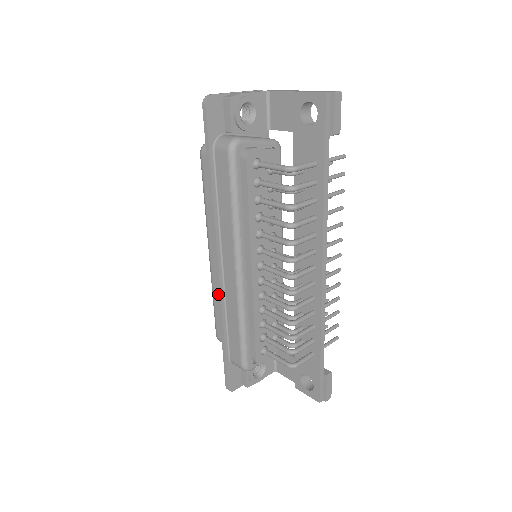
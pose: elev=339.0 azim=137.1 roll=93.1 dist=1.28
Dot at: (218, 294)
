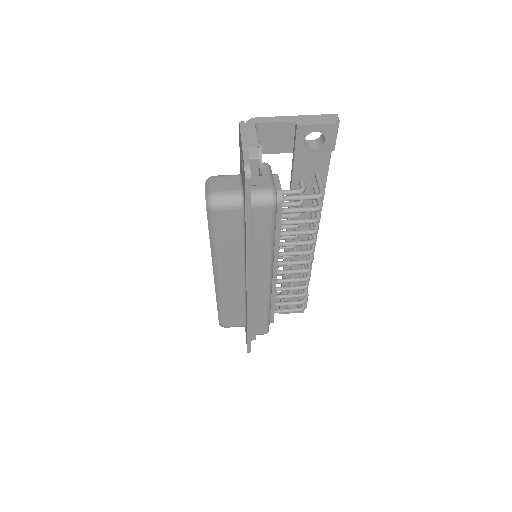
Dot at: (247, 304)
